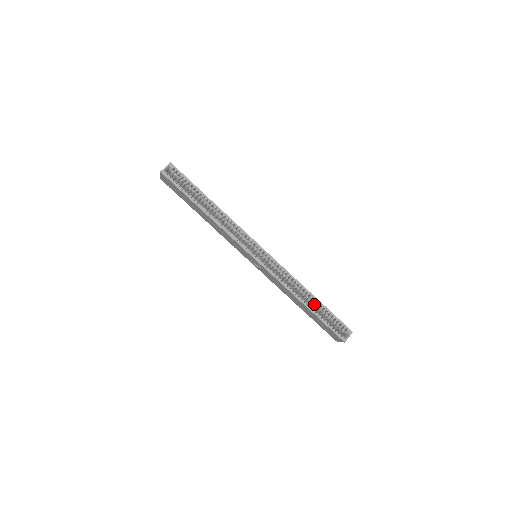
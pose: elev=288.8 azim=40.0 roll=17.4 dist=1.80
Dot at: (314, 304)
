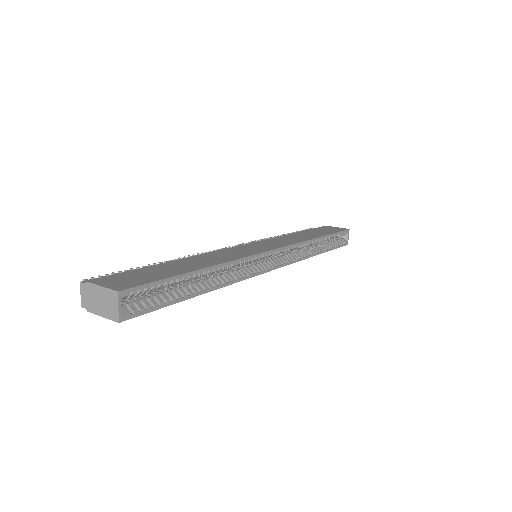
Dot at: occluded
